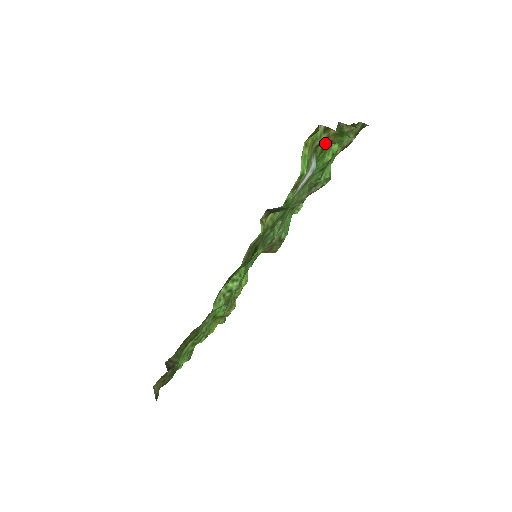
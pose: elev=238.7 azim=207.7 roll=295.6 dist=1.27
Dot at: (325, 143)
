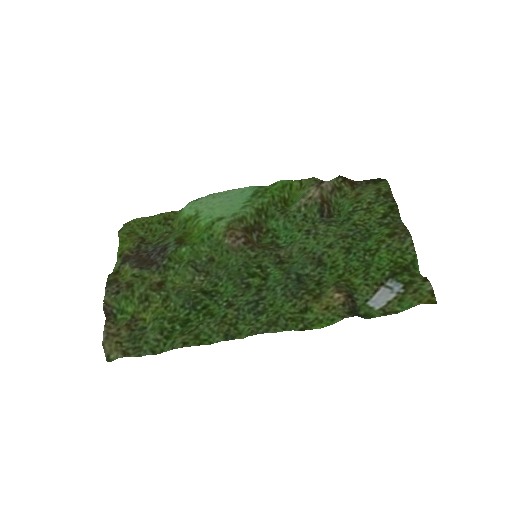
Dot at: (409, 273)
